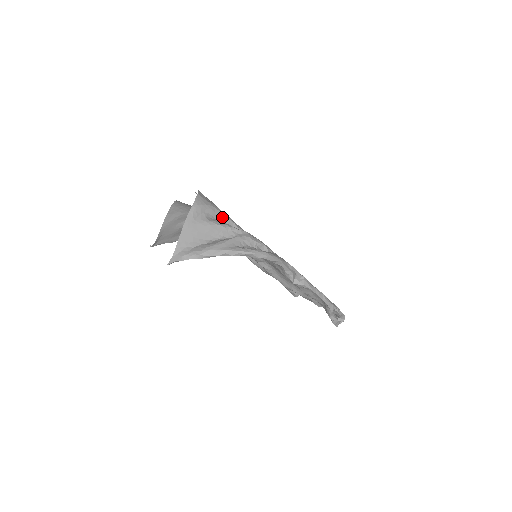
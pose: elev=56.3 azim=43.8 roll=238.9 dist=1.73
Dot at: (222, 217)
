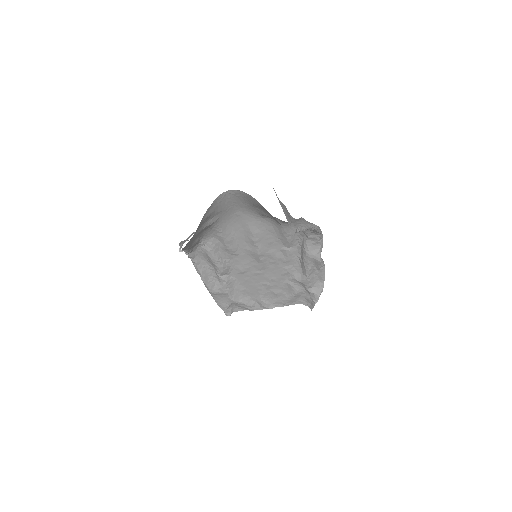
Dot at: occluded
